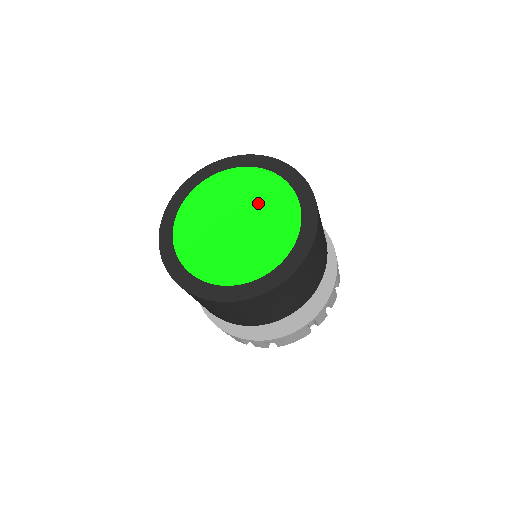
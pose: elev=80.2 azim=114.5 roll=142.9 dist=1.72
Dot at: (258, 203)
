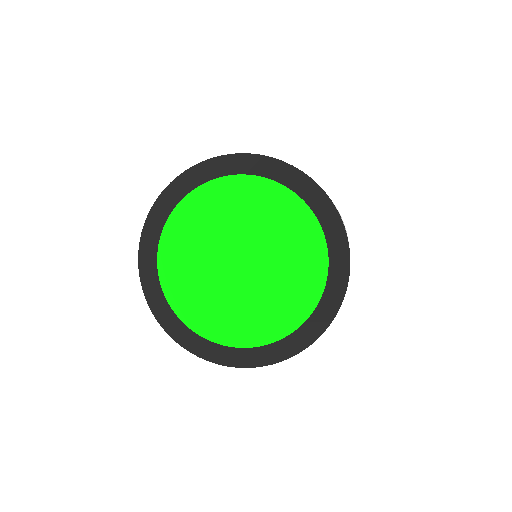
Dot at: (276, 245)
